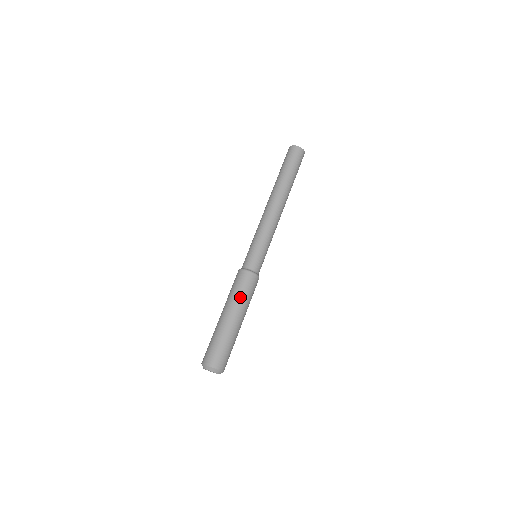
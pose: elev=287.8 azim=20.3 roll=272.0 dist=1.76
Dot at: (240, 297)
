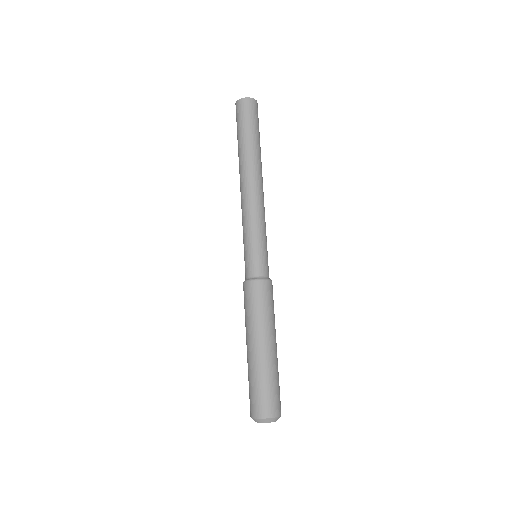
Dot at: (262, 317)
